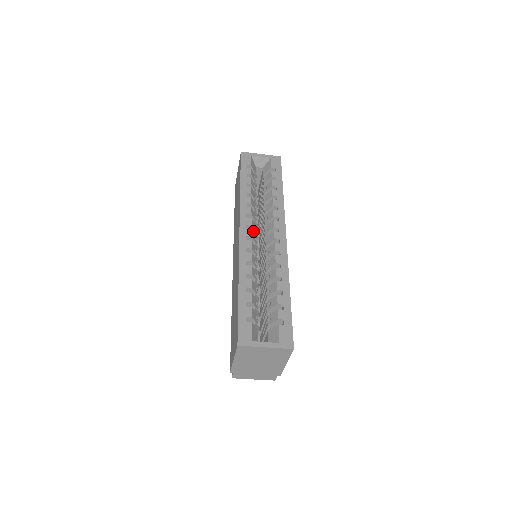
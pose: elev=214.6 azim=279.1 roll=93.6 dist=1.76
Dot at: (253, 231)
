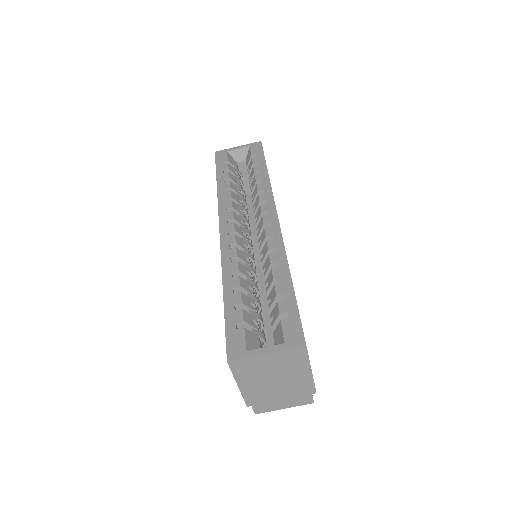
Dot at: (239, 226)
